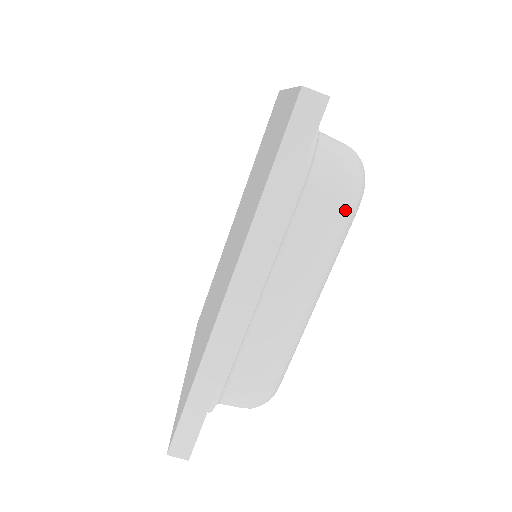
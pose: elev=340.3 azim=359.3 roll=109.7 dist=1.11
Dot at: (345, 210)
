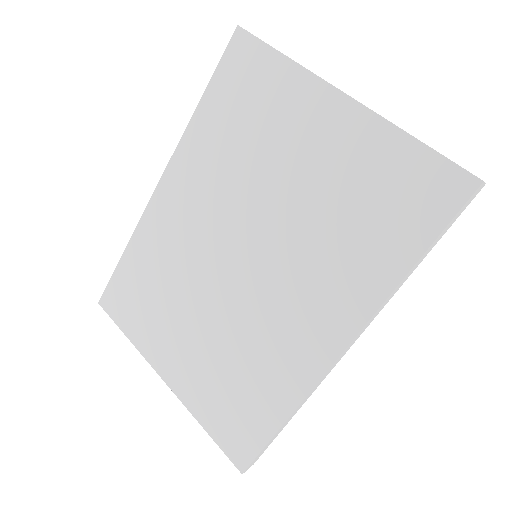
Dot at: occluded
